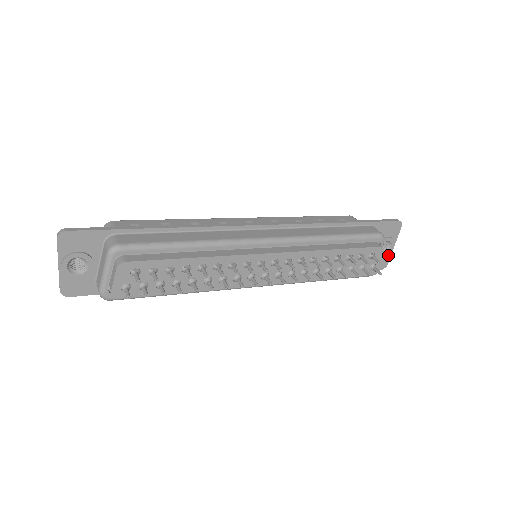
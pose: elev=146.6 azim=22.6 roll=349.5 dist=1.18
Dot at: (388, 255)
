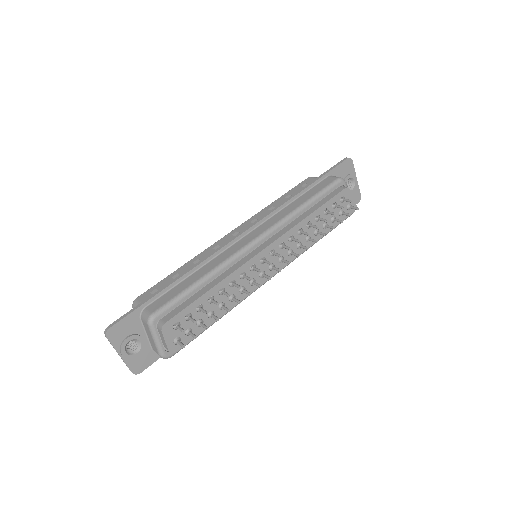
Dot at: (356, 188)
